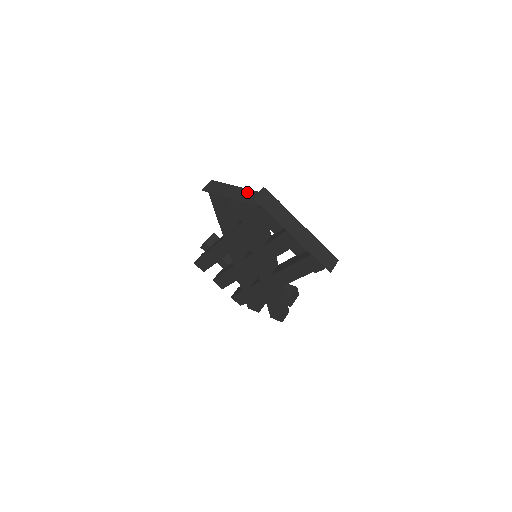
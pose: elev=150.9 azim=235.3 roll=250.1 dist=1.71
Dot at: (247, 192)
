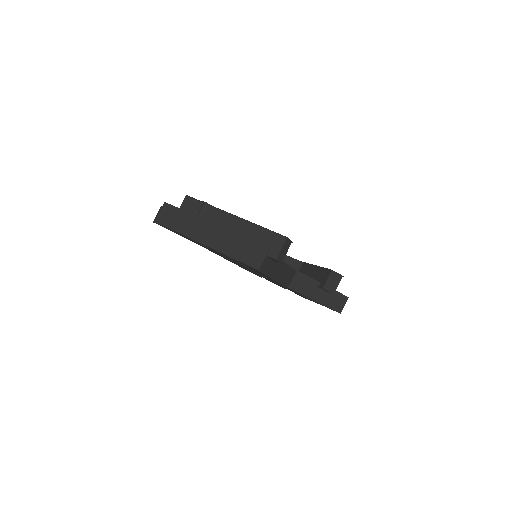
Dot at: occluded
